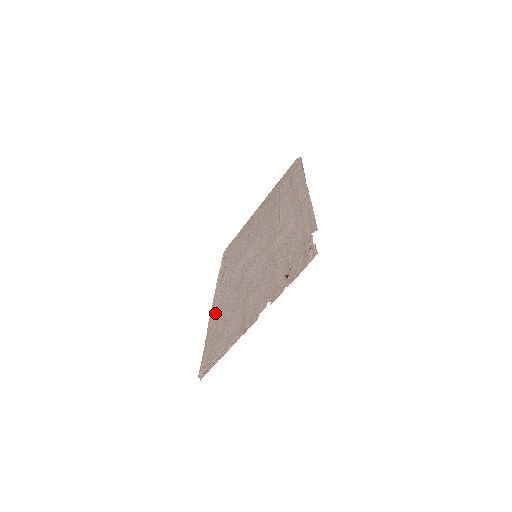
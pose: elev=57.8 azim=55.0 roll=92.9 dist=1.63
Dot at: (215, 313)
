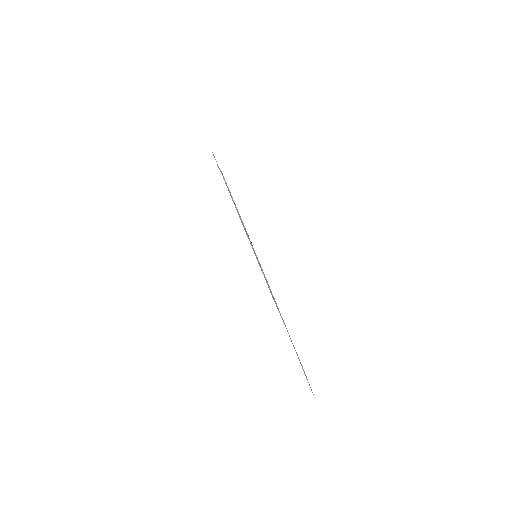
Dot at: occluded
